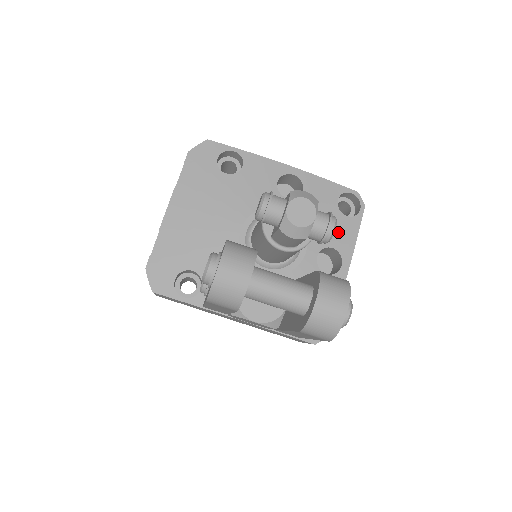
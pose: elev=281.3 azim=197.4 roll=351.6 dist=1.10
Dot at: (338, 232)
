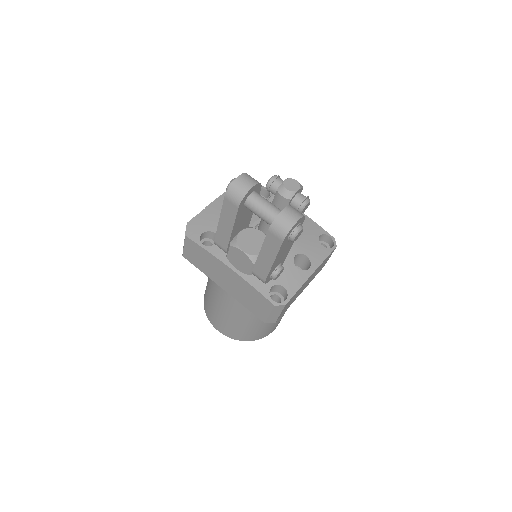
Dot at: (314, 250)
